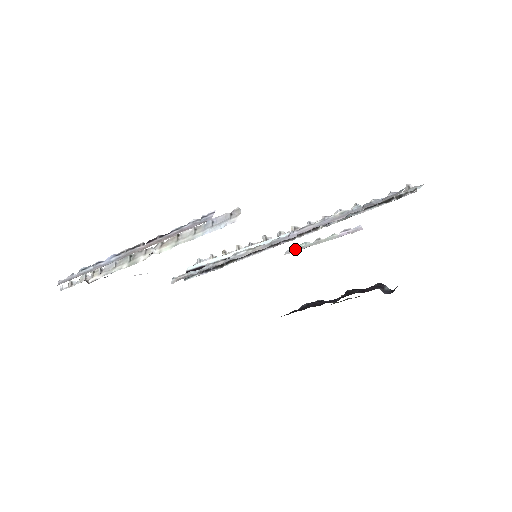
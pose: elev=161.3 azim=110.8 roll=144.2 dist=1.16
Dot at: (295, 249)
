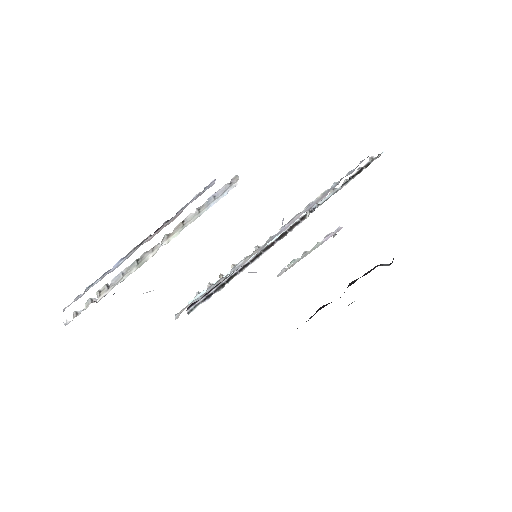
Dot at: (286, 269)
